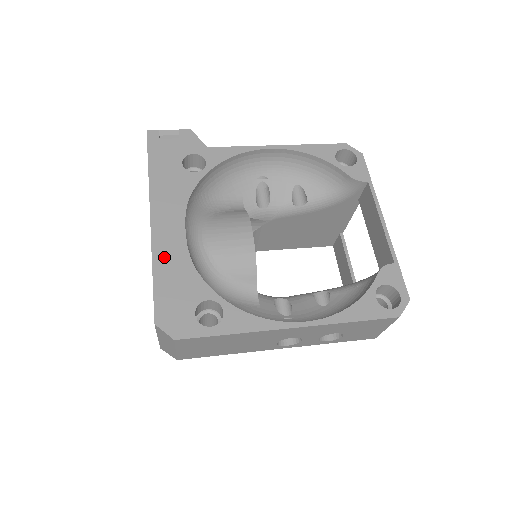
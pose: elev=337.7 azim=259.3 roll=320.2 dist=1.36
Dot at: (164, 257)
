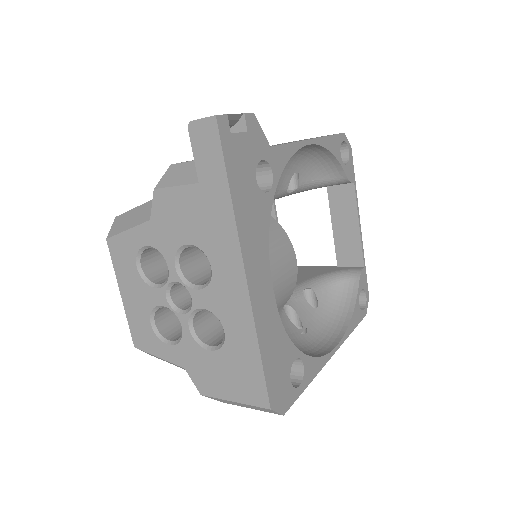
Dot at: (264, 328)
